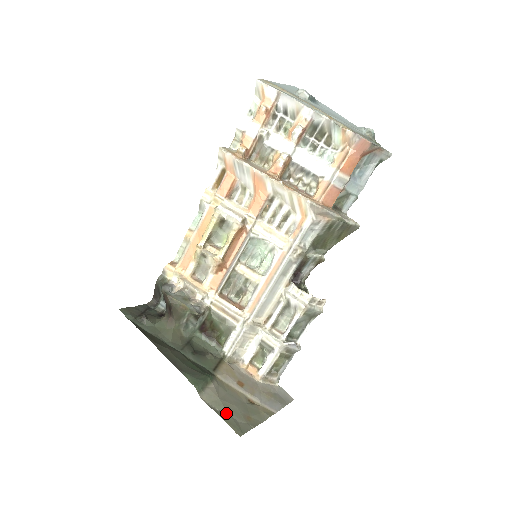
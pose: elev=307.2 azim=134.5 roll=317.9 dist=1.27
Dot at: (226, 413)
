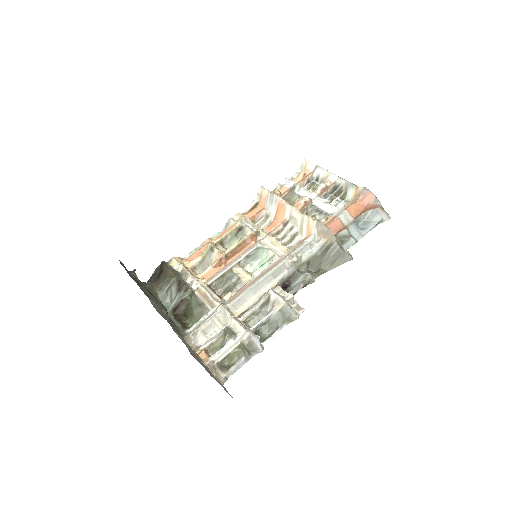
Dot at: (167, 320)
